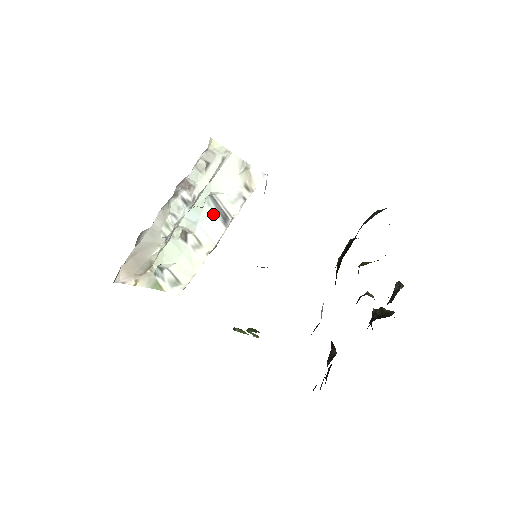
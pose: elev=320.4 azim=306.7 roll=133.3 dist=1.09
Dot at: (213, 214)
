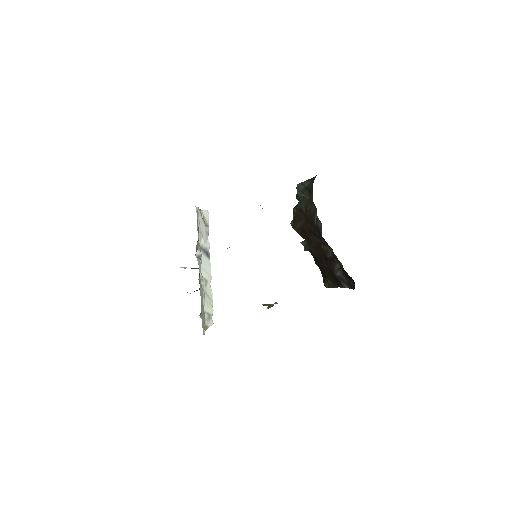
Dot at: (202, 256)
